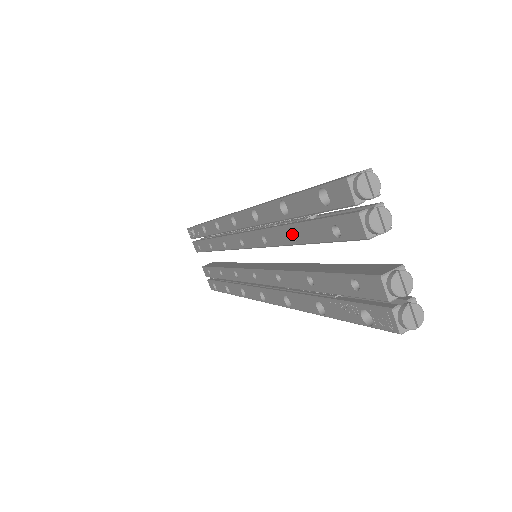
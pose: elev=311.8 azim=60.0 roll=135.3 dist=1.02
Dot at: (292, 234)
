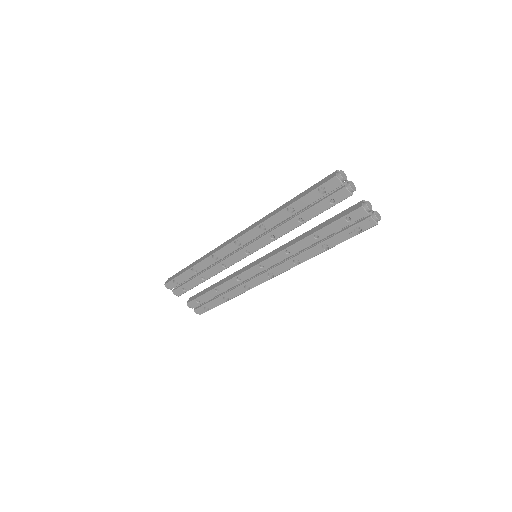
Dot at: (298, 220)
